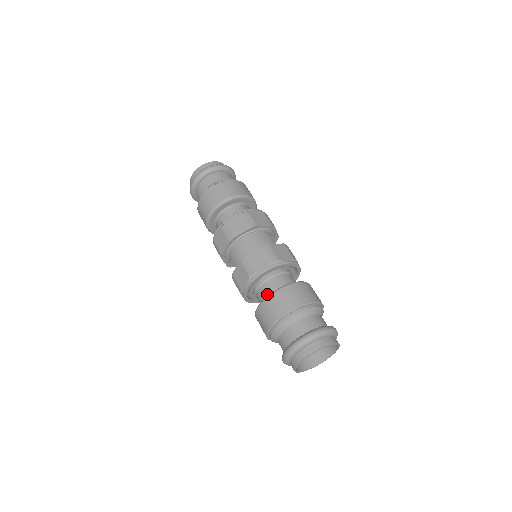
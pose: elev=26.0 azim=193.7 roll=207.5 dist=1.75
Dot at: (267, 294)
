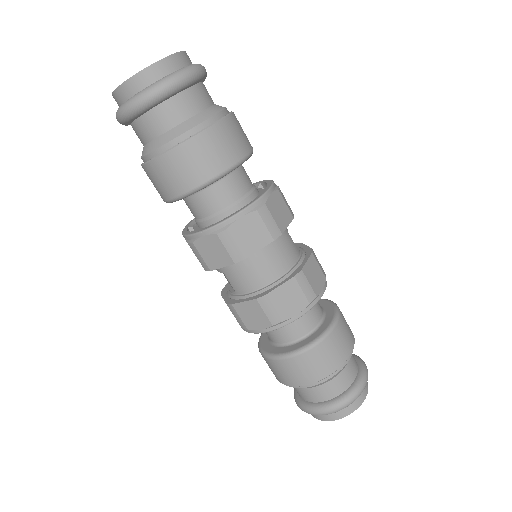
Dot at: (289, 337)
